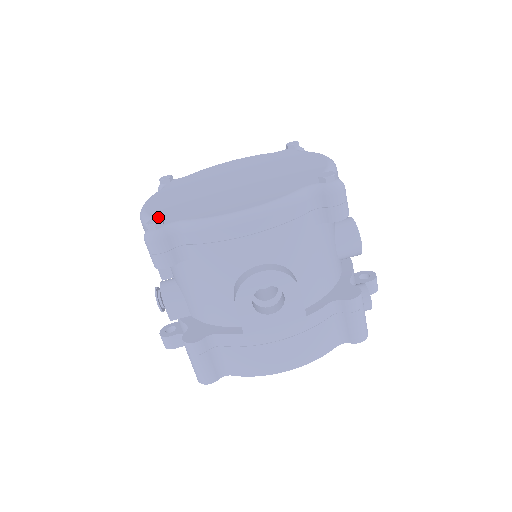
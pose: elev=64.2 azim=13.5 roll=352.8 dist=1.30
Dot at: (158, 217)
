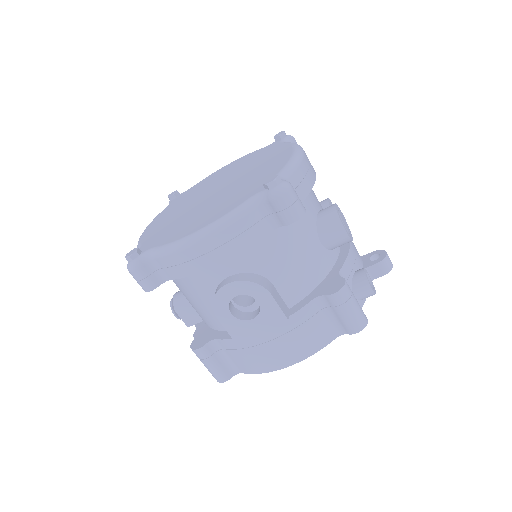
Dot at: (142, 244)
